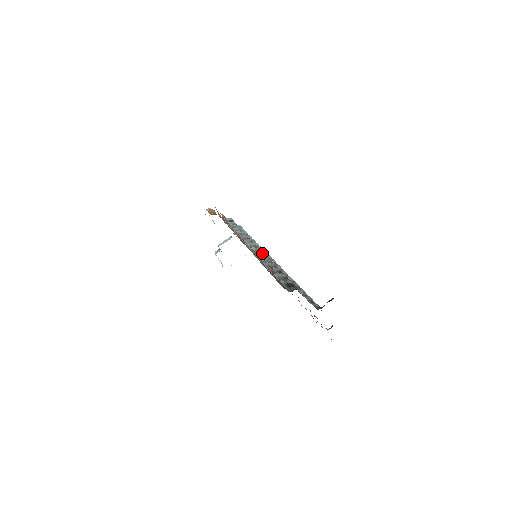
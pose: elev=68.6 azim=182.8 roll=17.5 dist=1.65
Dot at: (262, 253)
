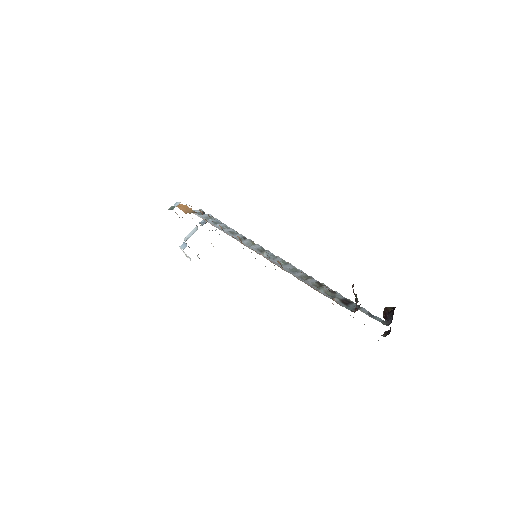
Dot at: (279, 259)
